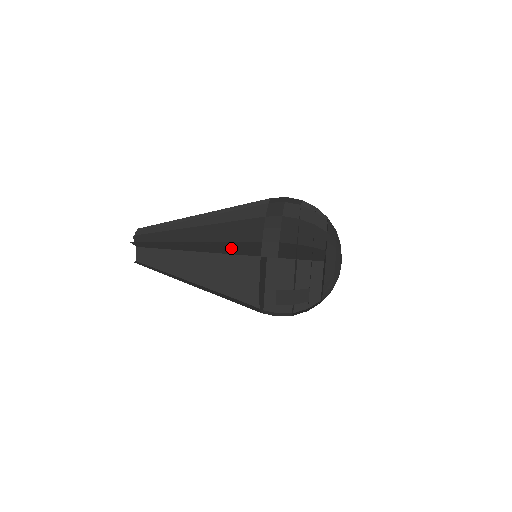
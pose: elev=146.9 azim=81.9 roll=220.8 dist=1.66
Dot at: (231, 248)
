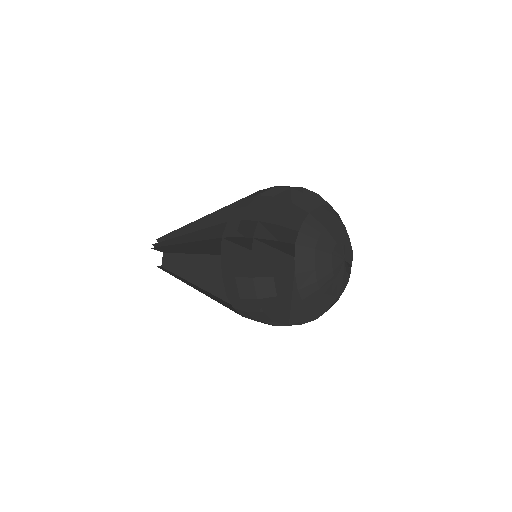
Dot at: occluded
